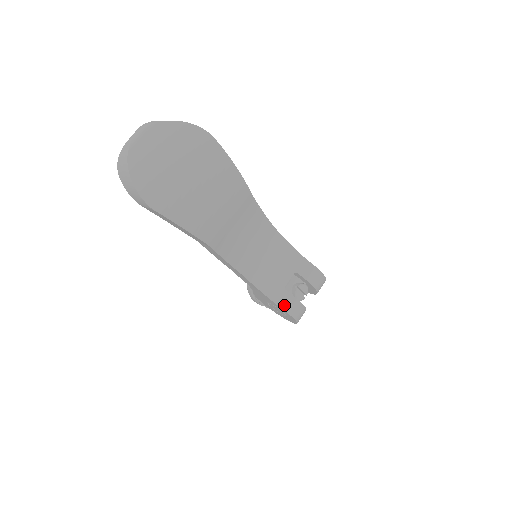
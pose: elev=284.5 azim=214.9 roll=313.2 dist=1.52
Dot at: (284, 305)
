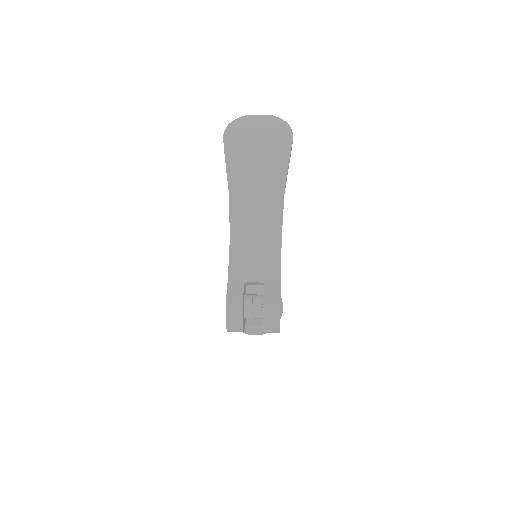
Dot at: (231, 290)
